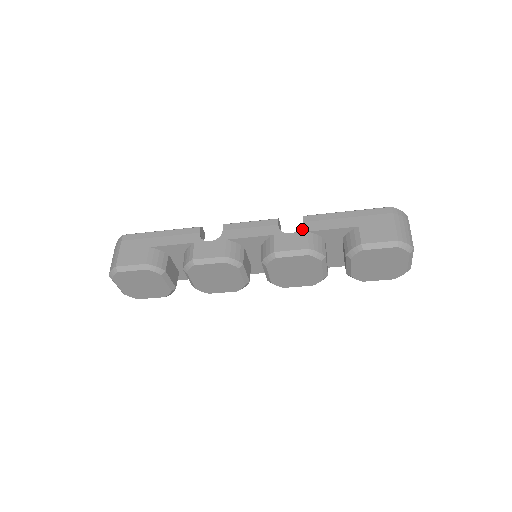
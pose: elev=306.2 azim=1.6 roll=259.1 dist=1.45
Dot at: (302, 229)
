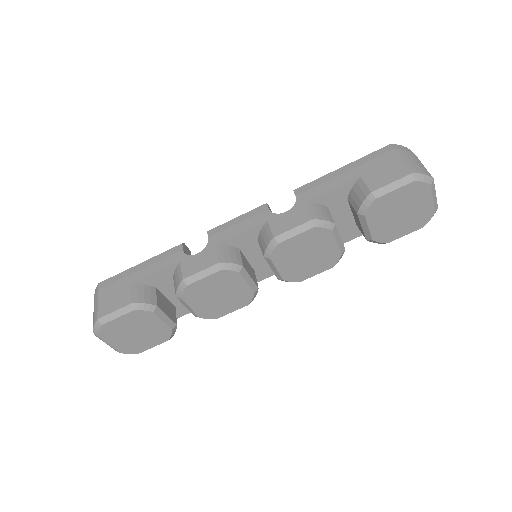
Dot at: (297, 203)
